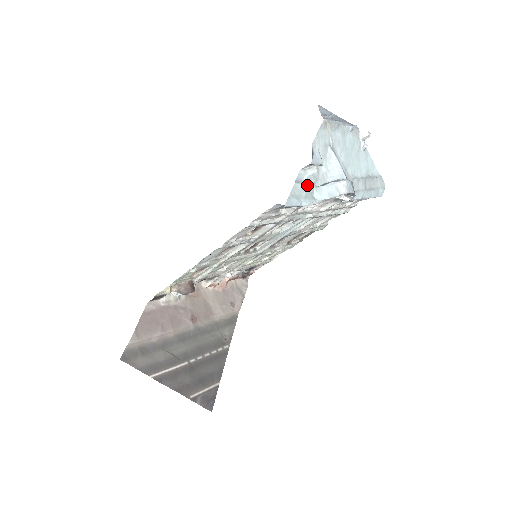
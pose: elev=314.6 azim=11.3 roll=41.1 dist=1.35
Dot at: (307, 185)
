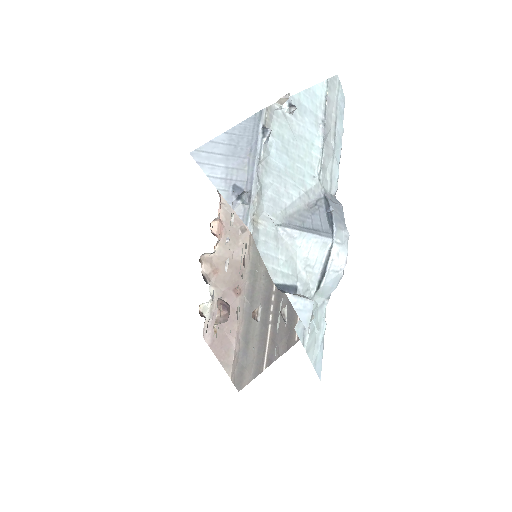
Dot at: occluded
